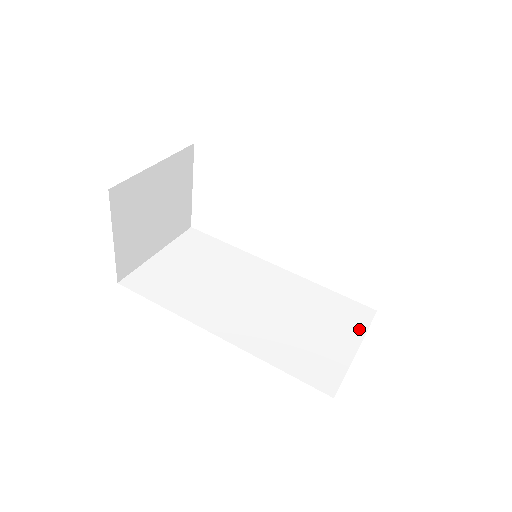
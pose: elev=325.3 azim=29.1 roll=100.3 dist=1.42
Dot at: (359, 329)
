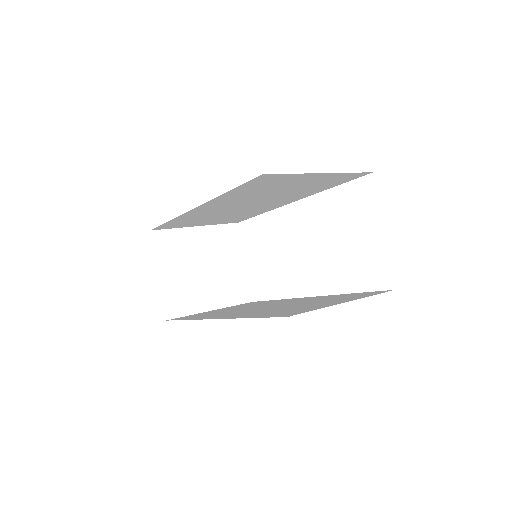
Dot at: (361, 297)
